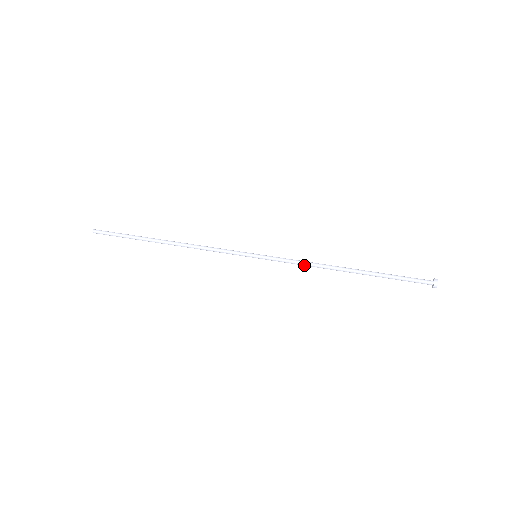
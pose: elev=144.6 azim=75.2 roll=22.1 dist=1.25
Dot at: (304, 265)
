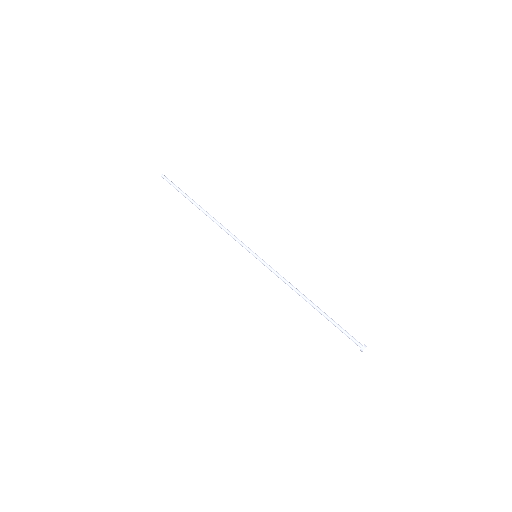
Dot at: (284, 282)
